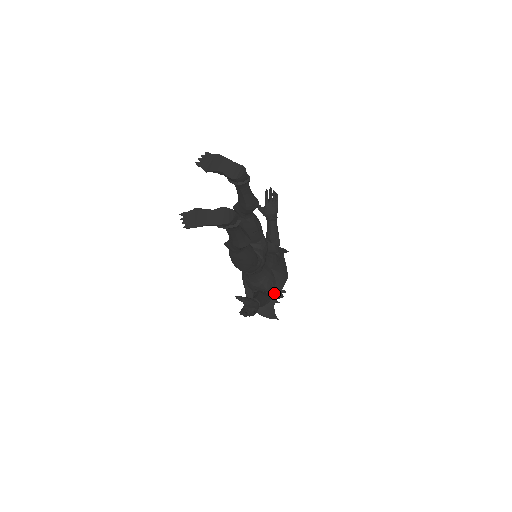
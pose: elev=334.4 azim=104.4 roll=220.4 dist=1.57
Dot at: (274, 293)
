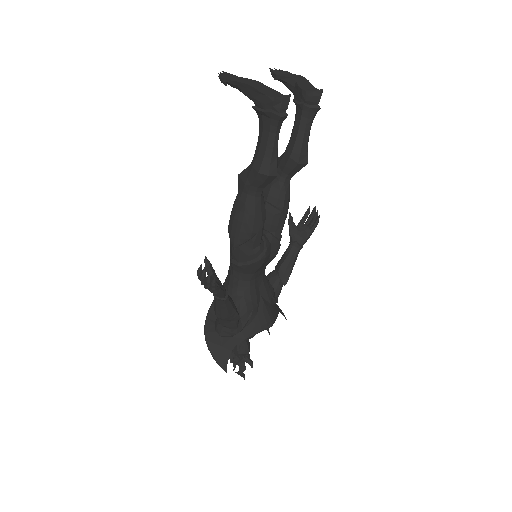
Dot at: (245, 329)
